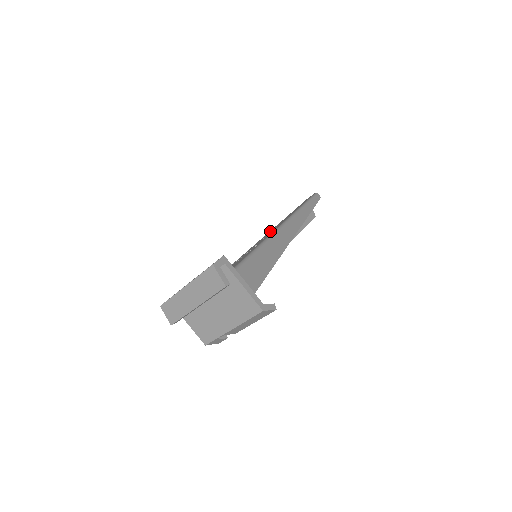
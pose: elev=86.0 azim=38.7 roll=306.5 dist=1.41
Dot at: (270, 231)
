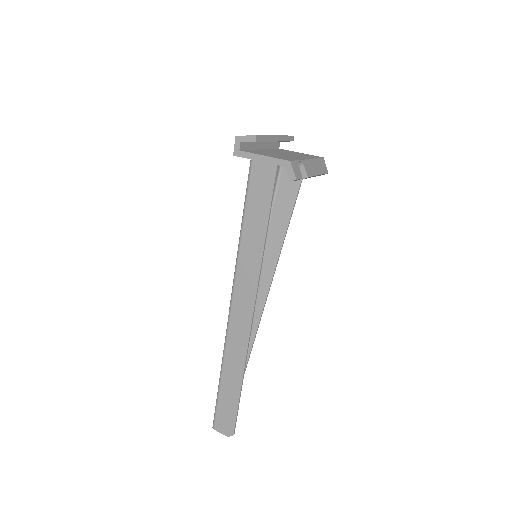
Dot at: occluded
